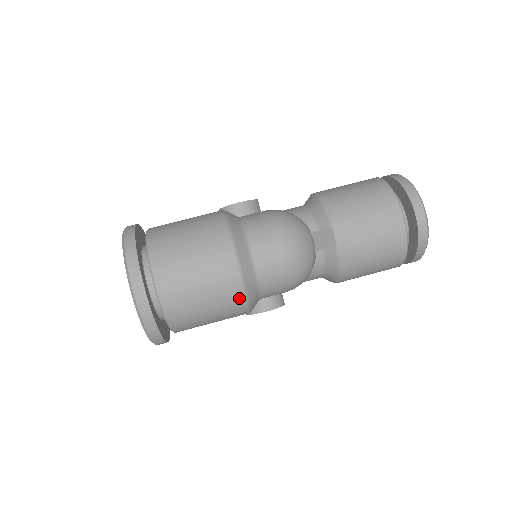
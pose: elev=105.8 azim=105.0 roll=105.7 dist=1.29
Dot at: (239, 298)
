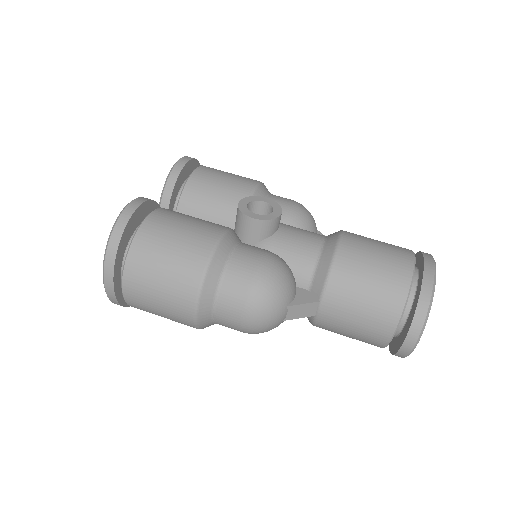
Dot at: occluded
